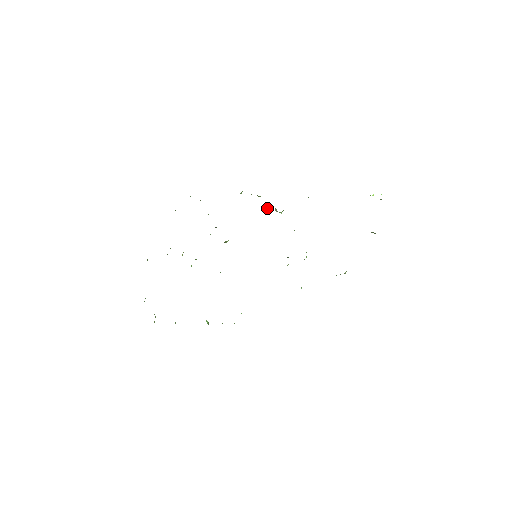
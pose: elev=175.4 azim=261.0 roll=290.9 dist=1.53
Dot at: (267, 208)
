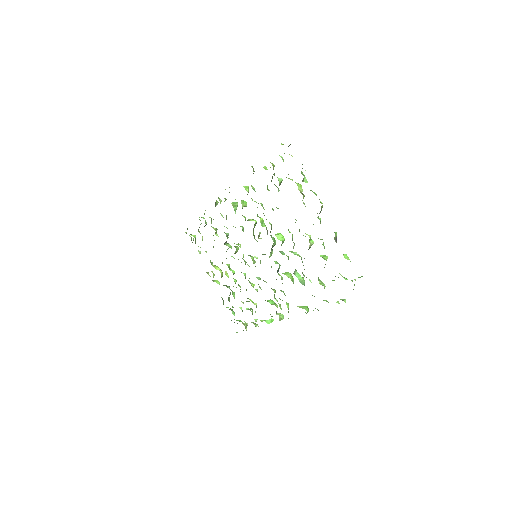
Dot at: (234, 210)
